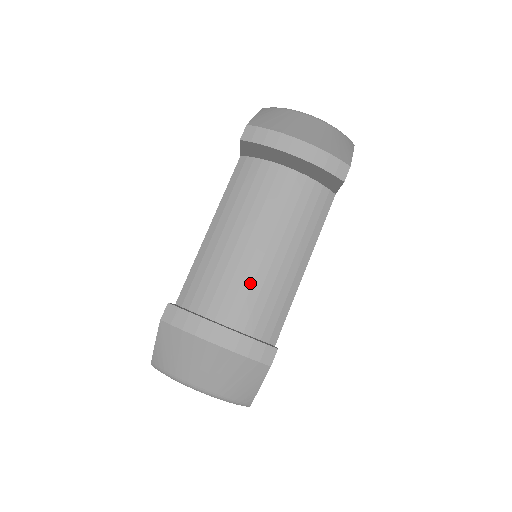
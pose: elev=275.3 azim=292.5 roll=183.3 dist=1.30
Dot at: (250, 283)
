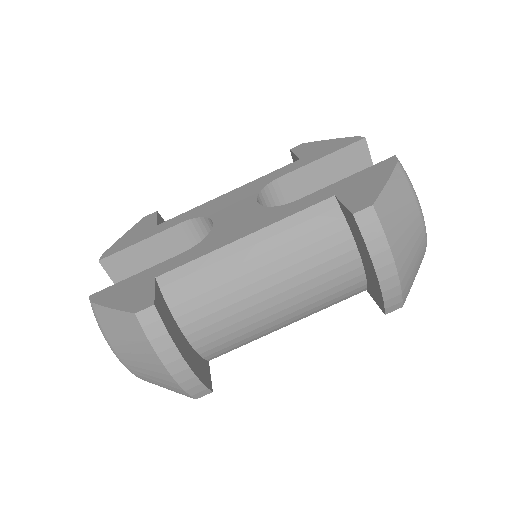
Dot at: (236, 321)
